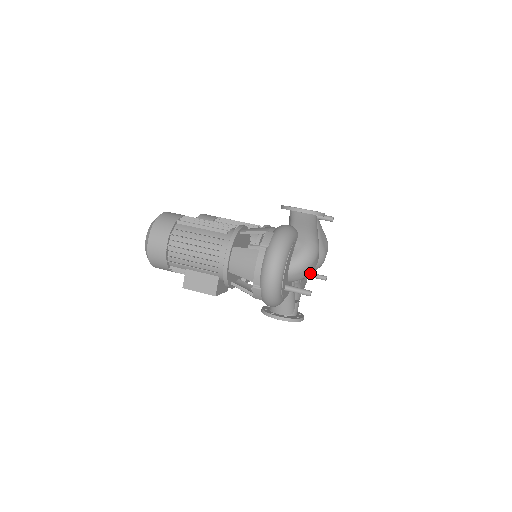
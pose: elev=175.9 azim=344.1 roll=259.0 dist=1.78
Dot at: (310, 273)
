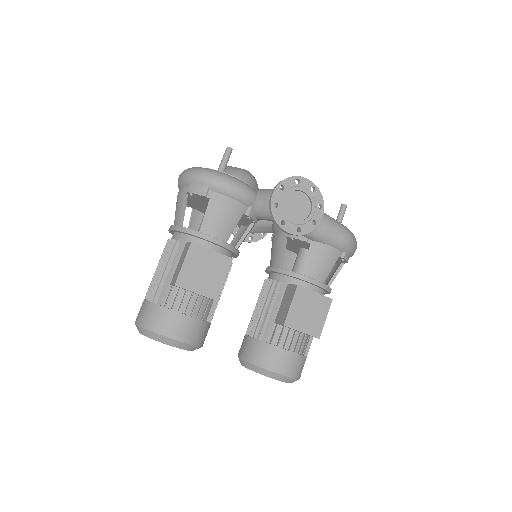
Dot at: (243, 171)
